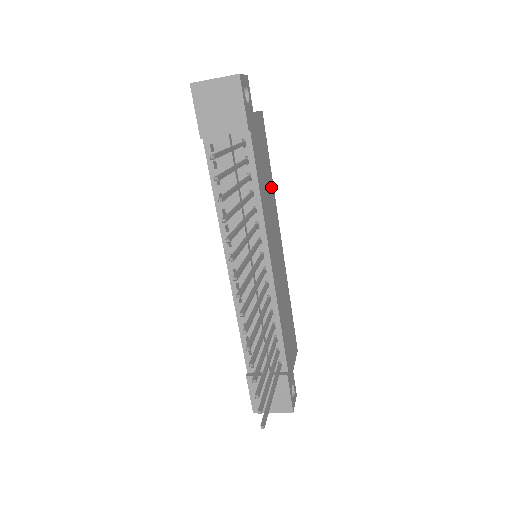
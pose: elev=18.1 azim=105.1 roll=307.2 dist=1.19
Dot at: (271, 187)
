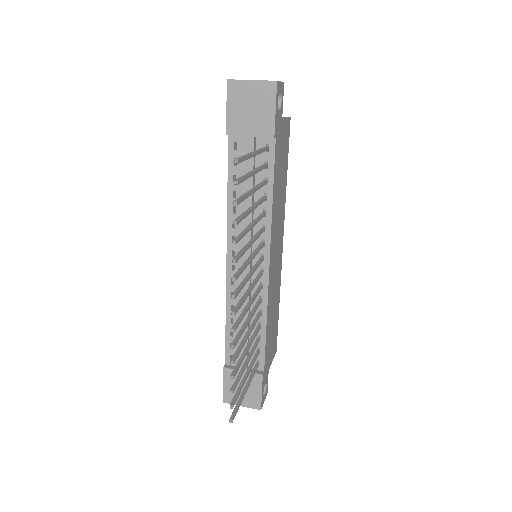
Dot at: (284, 192)
